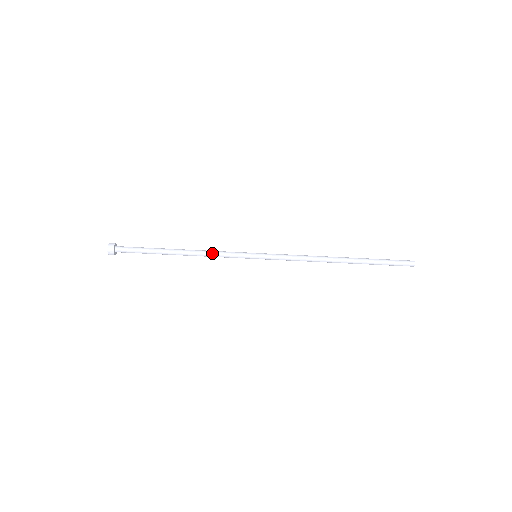
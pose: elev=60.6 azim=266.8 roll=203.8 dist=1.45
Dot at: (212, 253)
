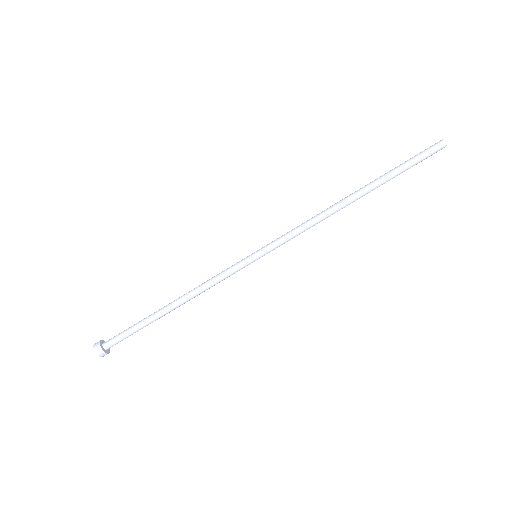
Dot at: (206, 285)
